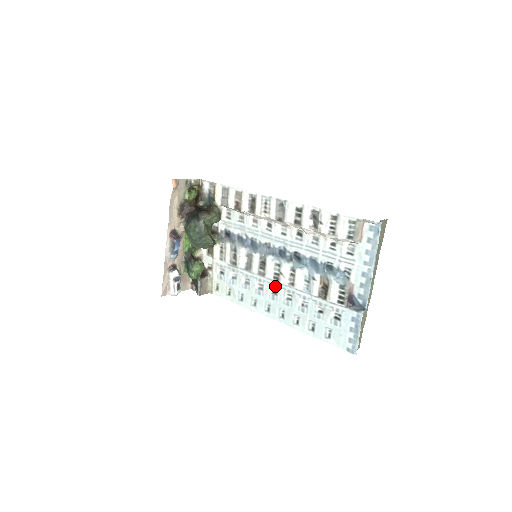
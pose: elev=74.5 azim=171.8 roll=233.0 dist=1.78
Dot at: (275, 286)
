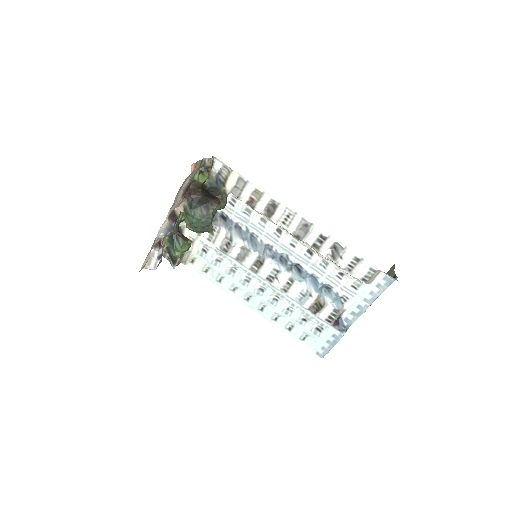
Dot at: (265, 285)
